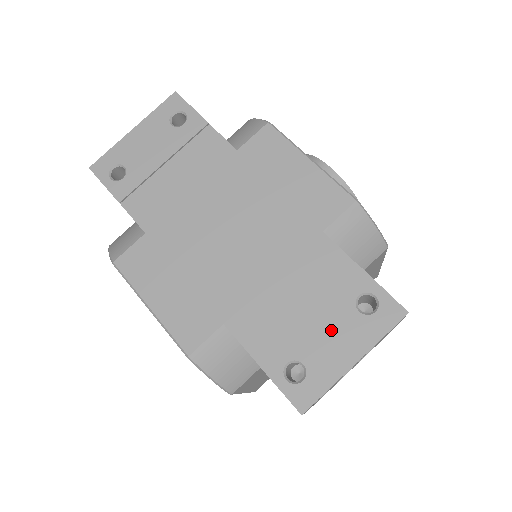
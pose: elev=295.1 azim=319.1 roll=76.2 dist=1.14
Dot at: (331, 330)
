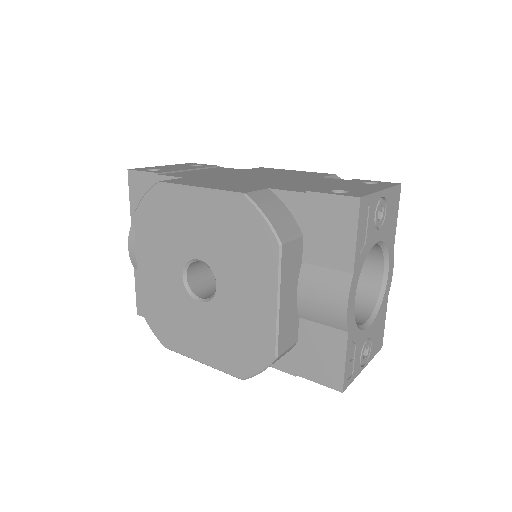
Dot at: (355, 186)
